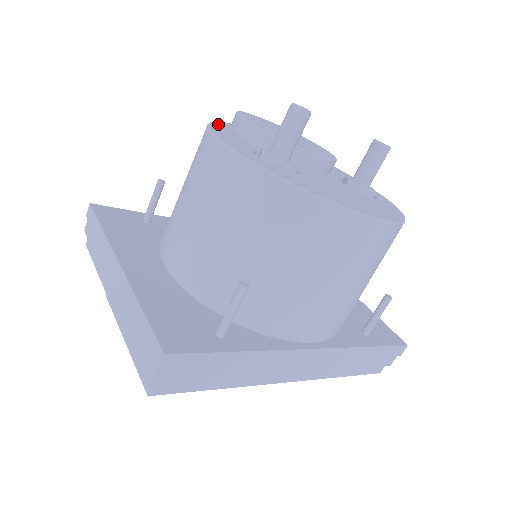
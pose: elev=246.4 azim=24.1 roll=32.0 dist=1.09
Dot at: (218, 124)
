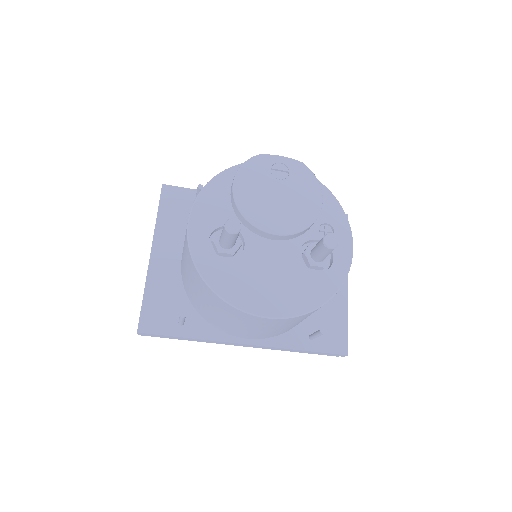
Dot at: (219, 179)
